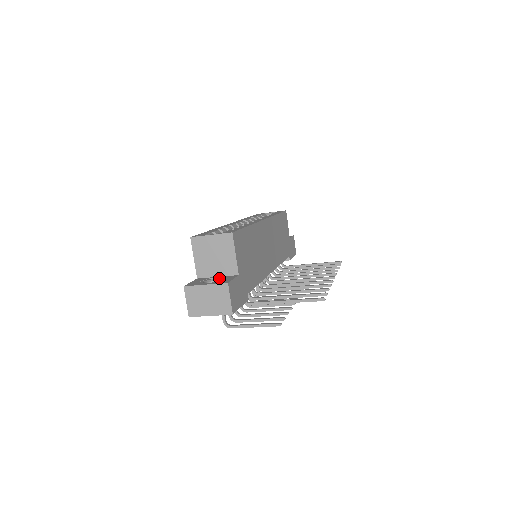
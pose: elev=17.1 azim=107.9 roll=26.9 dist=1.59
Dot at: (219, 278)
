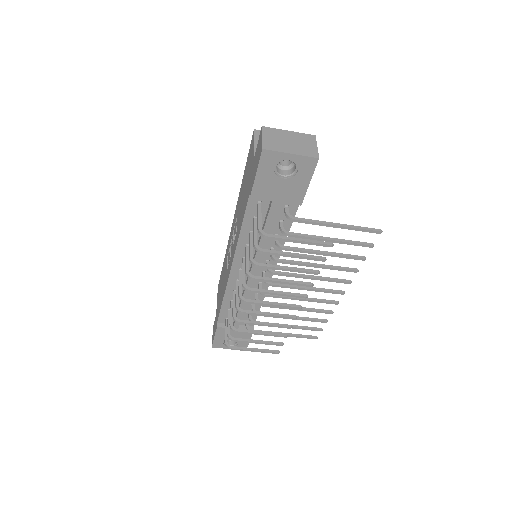
Dot at: occluded
